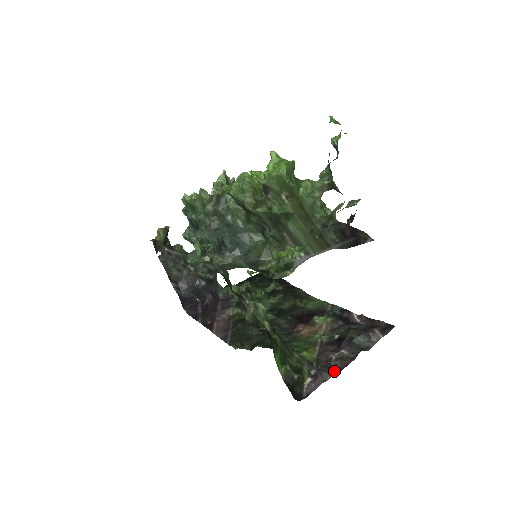
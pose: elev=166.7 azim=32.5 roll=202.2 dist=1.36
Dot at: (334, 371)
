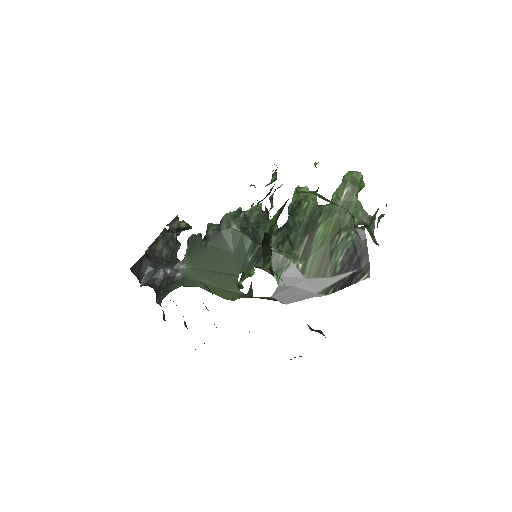
Dot at: occluded
